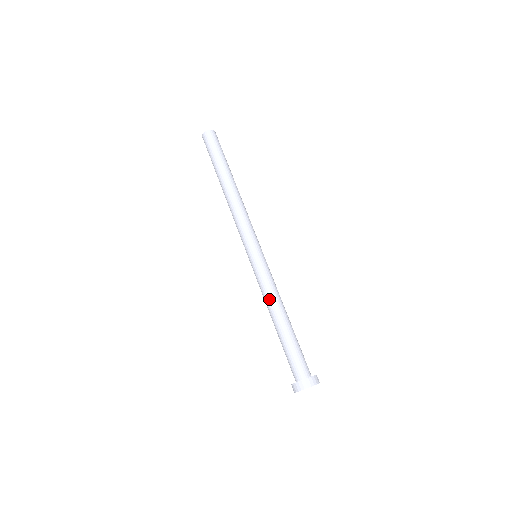
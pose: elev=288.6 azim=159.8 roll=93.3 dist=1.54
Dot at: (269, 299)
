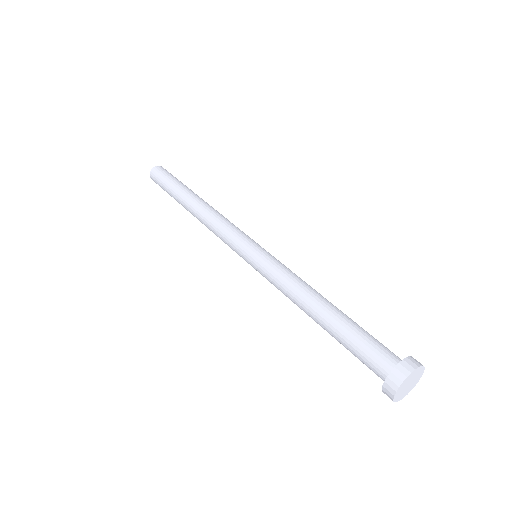
Dot at: (303, 282)
